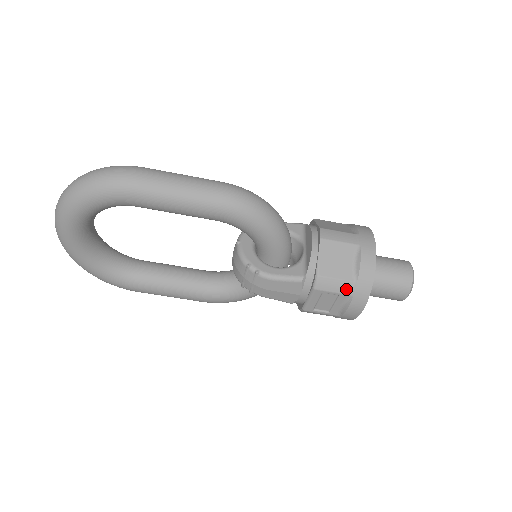
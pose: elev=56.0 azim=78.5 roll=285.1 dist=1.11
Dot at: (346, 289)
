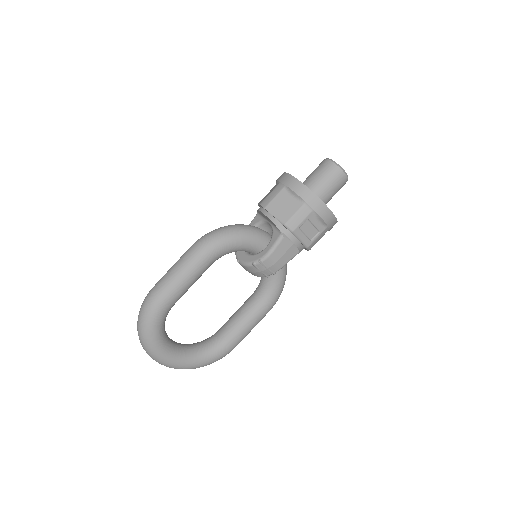
Dot at: (306, 212)
